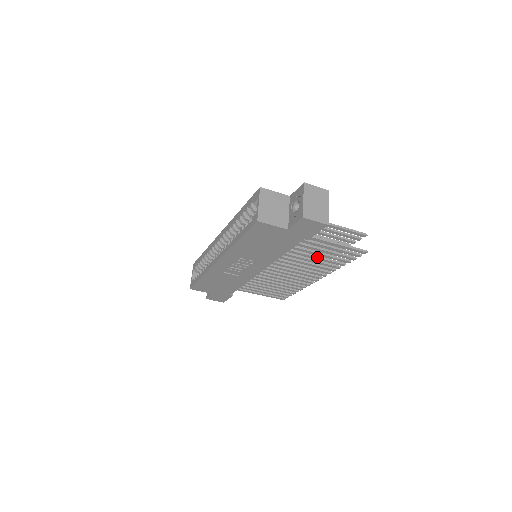
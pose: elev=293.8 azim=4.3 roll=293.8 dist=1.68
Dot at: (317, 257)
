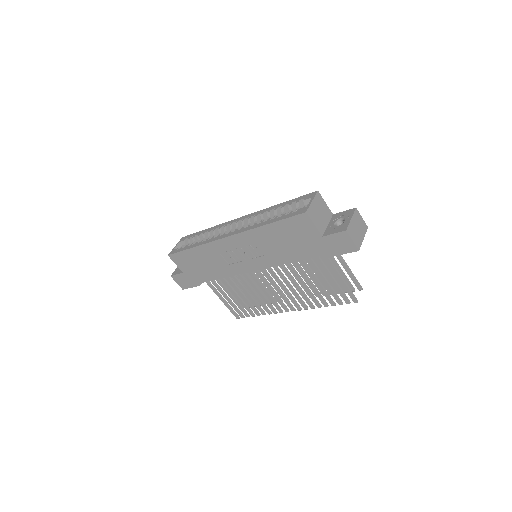
Dot at: (312, 284)
